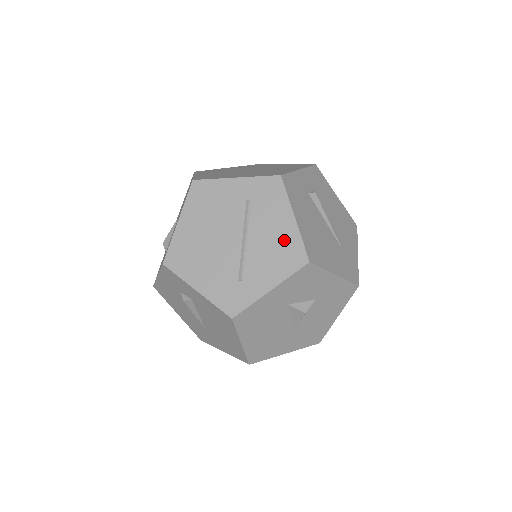
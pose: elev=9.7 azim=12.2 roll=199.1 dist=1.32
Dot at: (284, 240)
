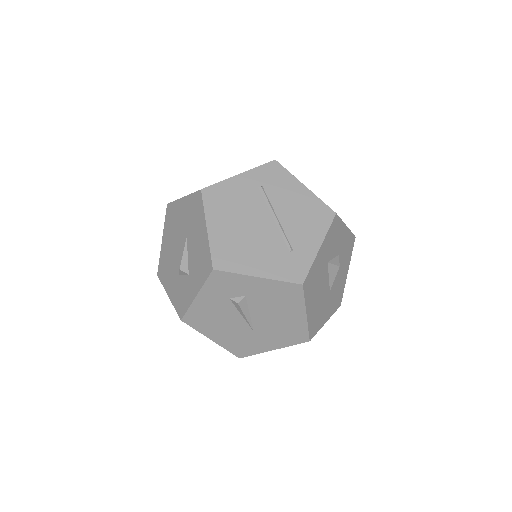
Dot at: (307, 205)
